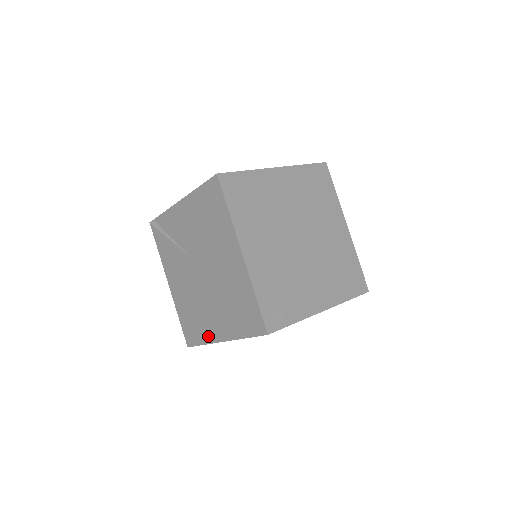
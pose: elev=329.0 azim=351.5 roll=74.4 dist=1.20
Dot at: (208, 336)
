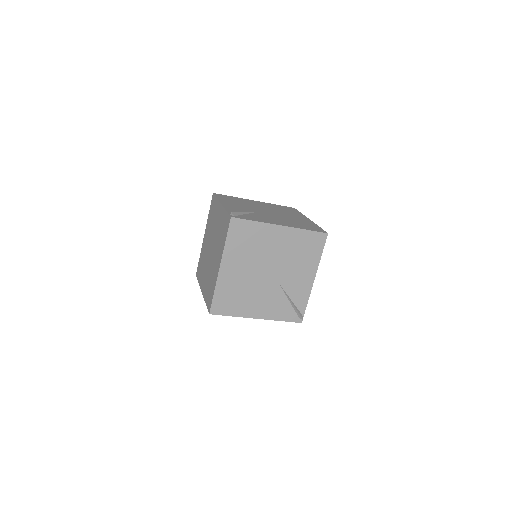
Dot at: occluded
